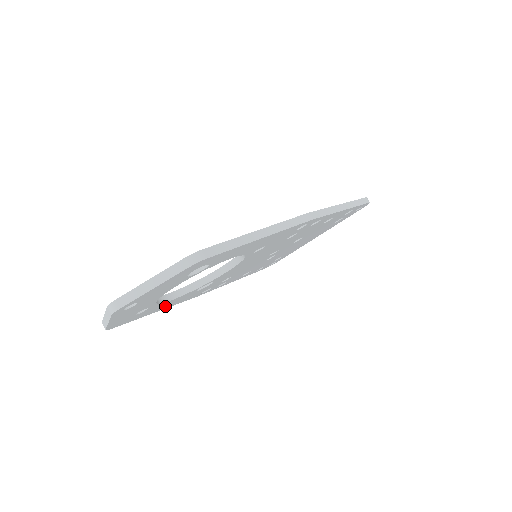
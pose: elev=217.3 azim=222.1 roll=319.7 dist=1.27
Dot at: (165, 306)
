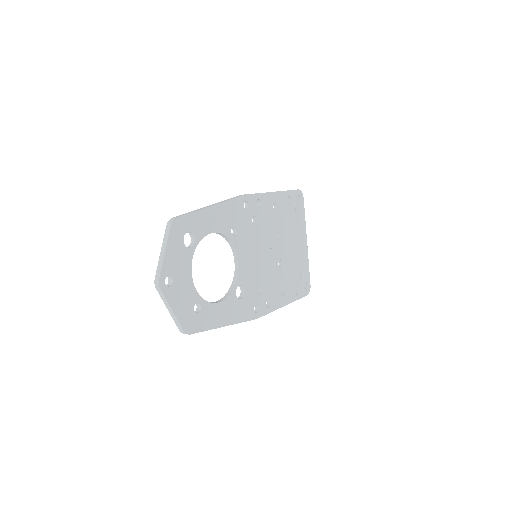
Dot at: (225, 317)
